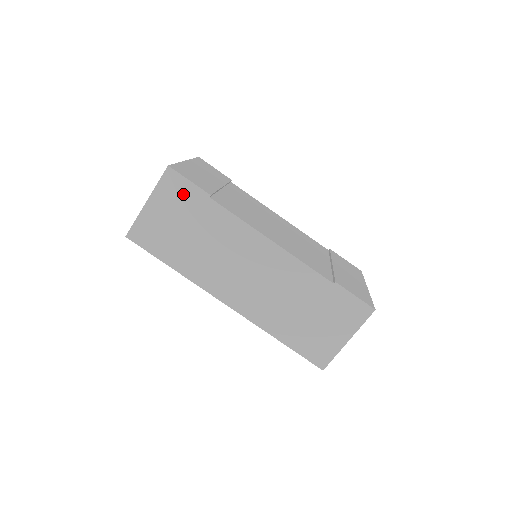
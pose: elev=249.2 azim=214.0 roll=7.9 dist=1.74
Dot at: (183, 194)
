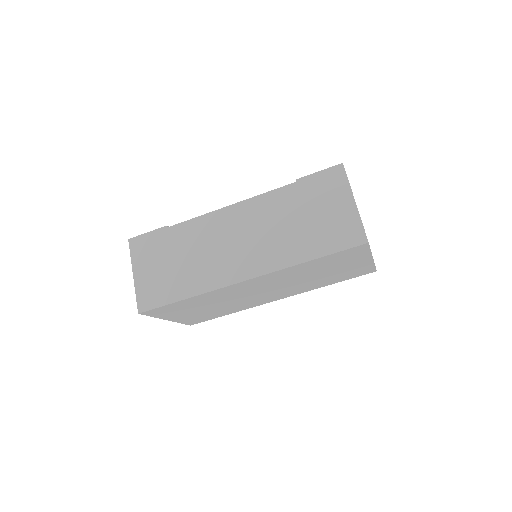
Dot at: (150, 244)
